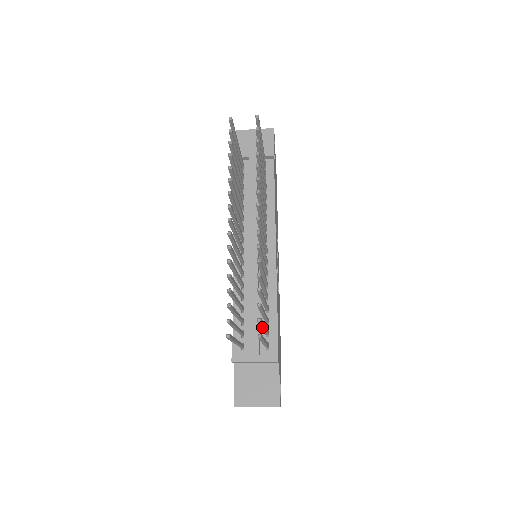
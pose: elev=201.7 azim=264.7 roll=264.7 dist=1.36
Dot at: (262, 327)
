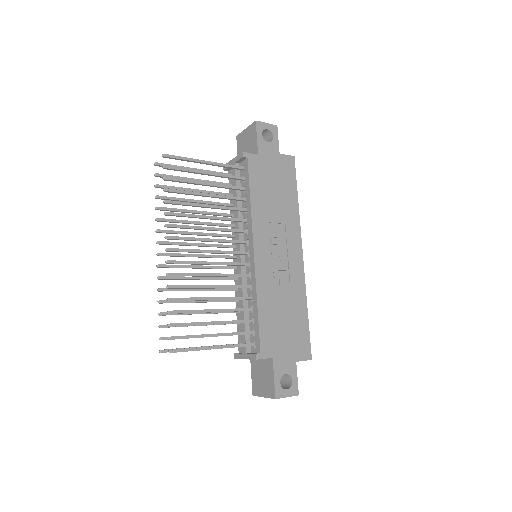
Dot at: (202, 337)
